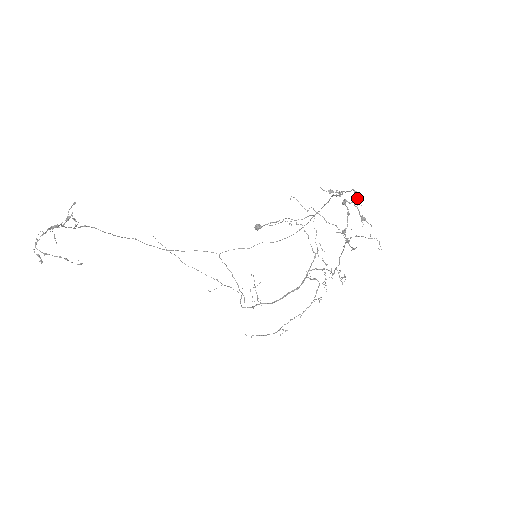
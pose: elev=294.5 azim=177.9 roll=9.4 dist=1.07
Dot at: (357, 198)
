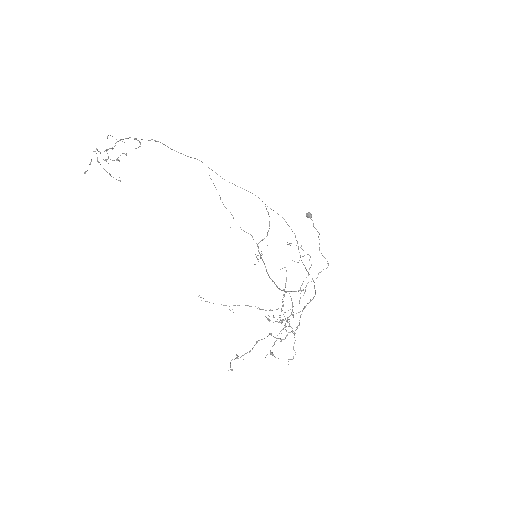
Dot at: occluded
